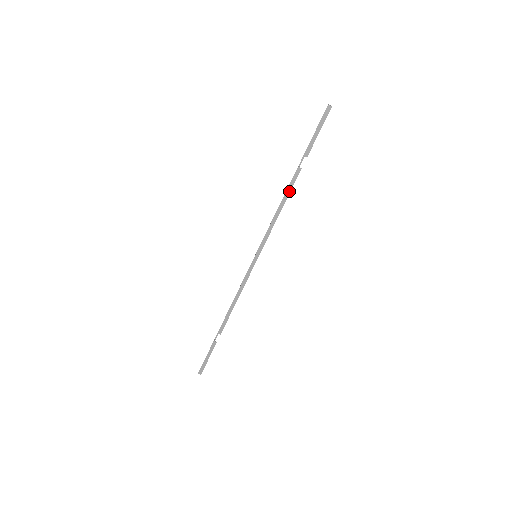
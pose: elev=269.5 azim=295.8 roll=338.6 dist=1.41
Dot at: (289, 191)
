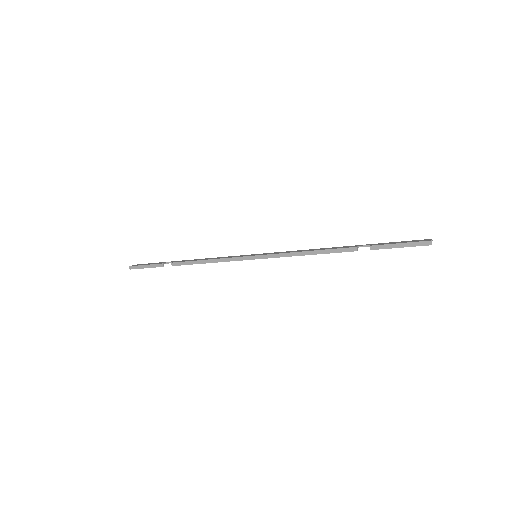
Dot at: (330, 252)
